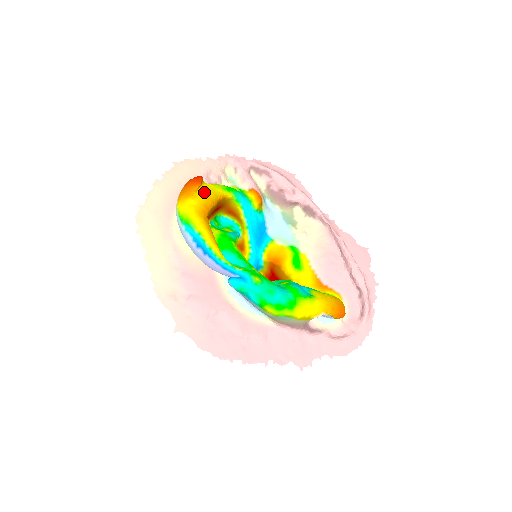
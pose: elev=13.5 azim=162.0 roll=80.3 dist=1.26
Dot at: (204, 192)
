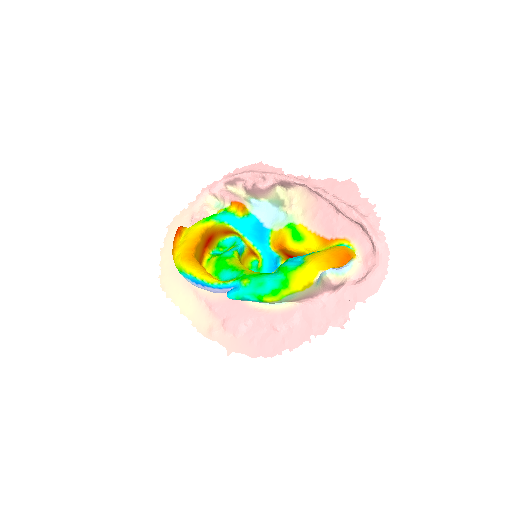
Dot at: (185, 238)
